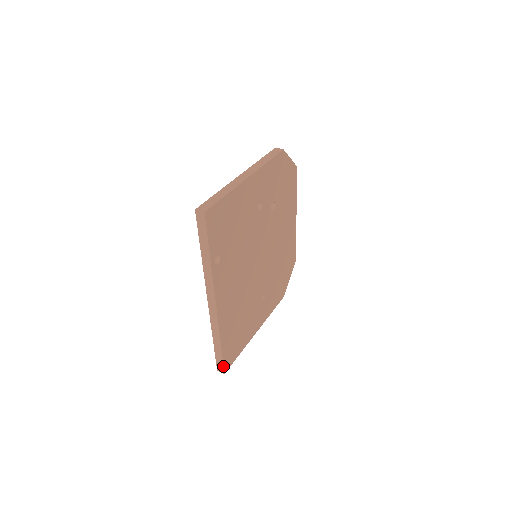
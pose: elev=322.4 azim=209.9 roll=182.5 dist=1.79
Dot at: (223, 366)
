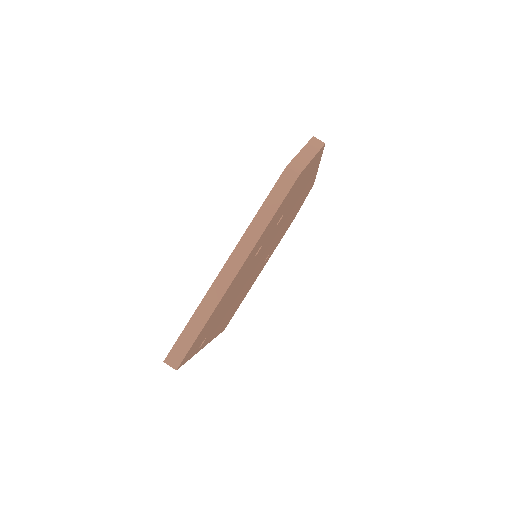
Dot at: (222, 331)
